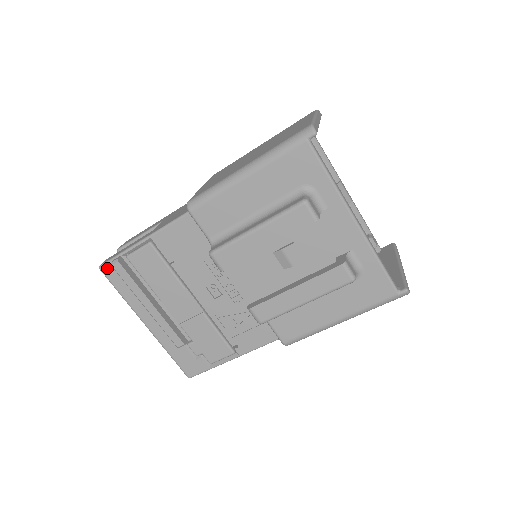
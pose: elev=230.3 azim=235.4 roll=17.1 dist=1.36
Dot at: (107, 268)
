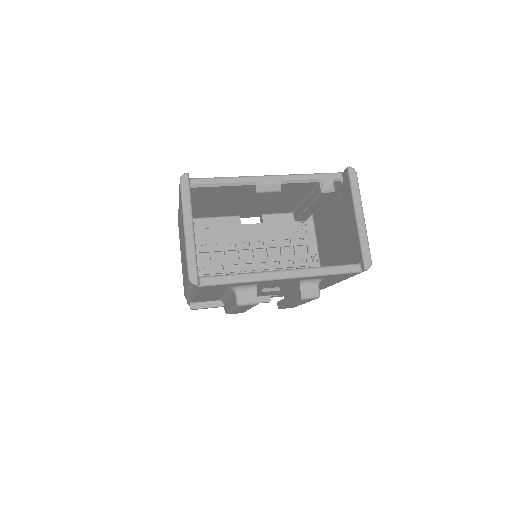
Dot at: occluded
